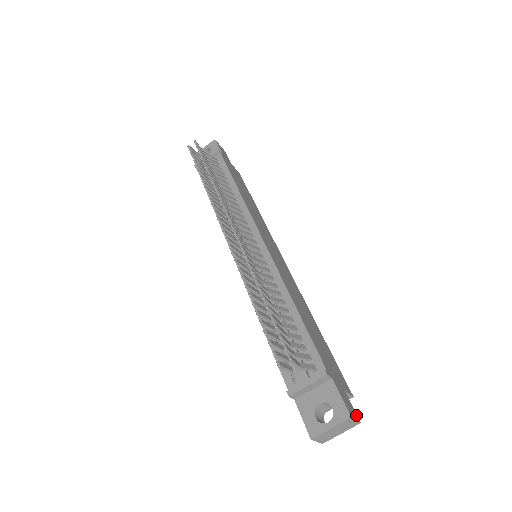
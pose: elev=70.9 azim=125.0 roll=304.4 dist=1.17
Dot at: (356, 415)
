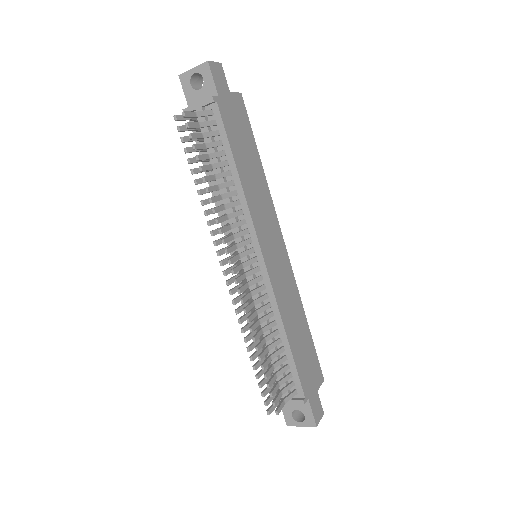
Dot at: (322, 411)
